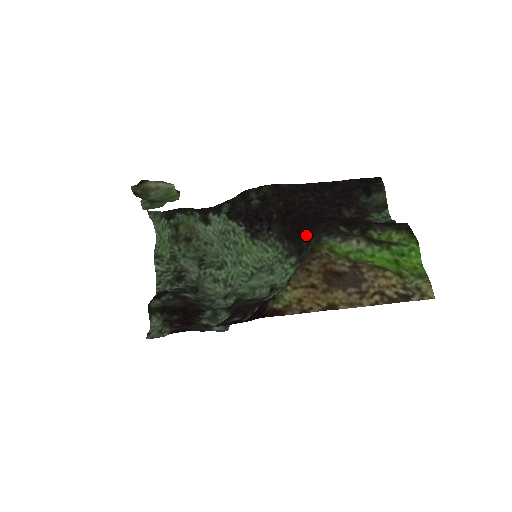
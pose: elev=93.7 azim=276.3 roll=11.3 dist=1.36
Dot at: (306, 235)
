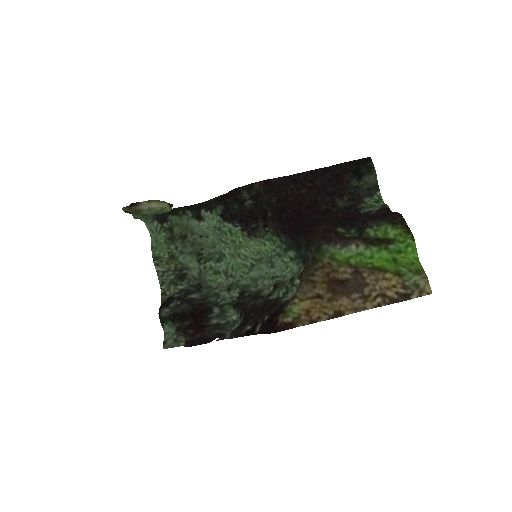
Dot at: (304, 236)
